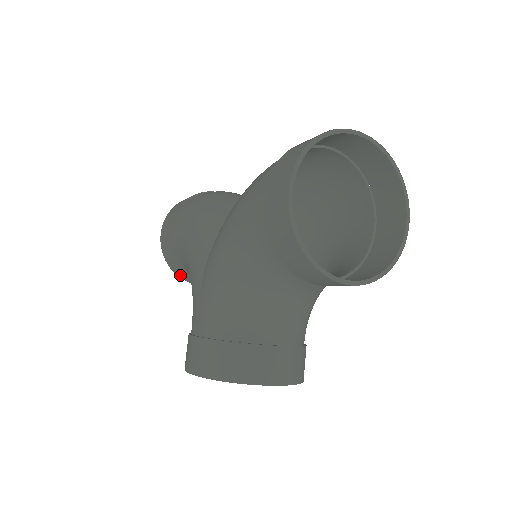
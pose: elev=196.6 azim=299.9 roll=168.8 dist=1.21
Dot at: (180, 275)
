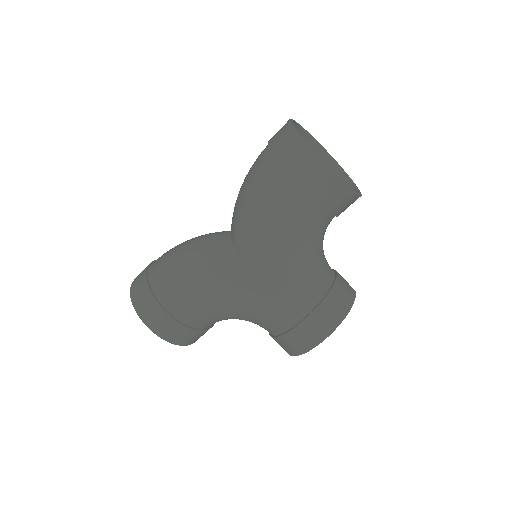
Dot at: (192, 341)
